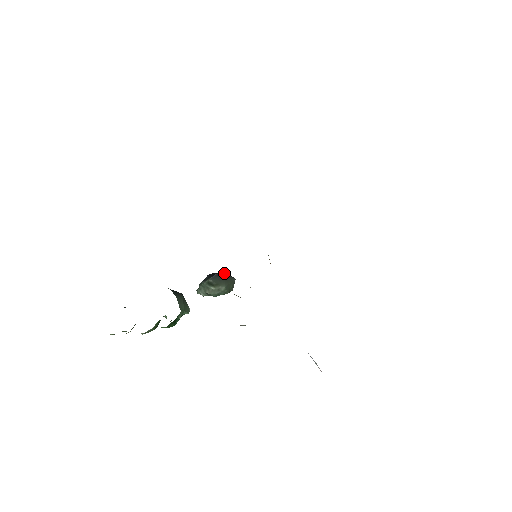
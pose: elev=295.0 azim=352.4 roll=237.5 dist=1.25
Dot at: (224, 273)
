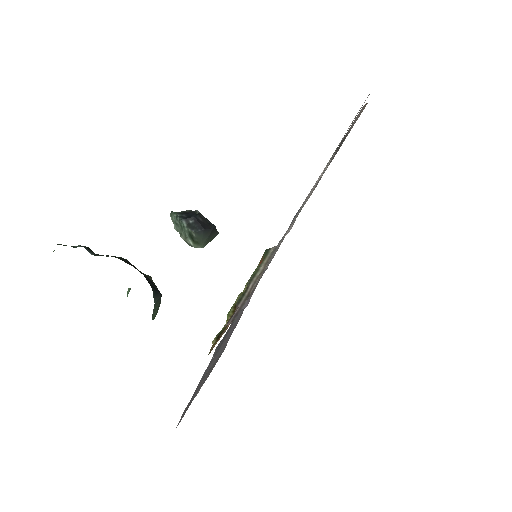
Dot at: (212, 230)
